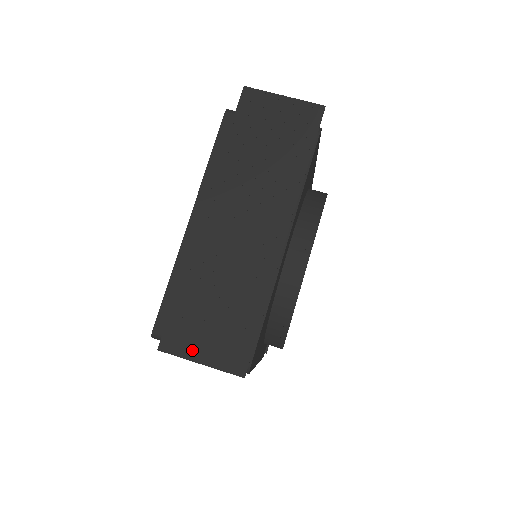
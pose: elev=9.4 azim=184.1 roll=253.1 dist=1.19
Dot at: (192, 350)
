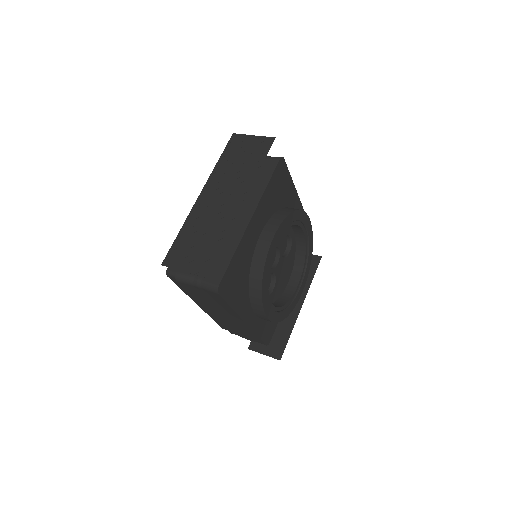
Dot at: (180, 264)
